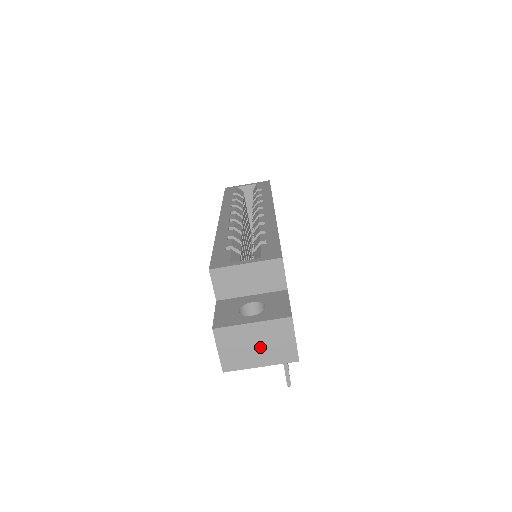
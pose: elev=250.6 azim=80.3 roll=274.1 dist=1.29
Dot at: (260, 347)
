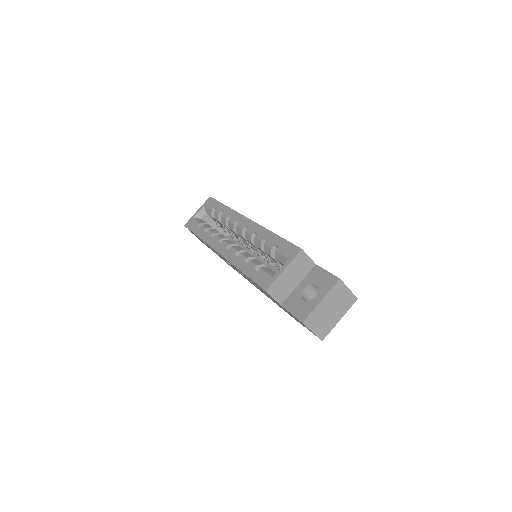
Dot at: (333, 310)
